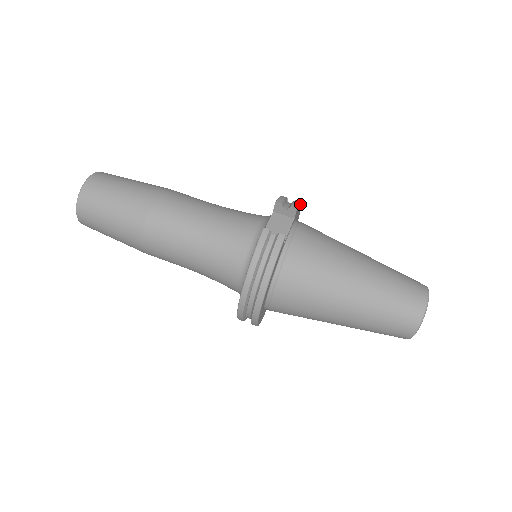
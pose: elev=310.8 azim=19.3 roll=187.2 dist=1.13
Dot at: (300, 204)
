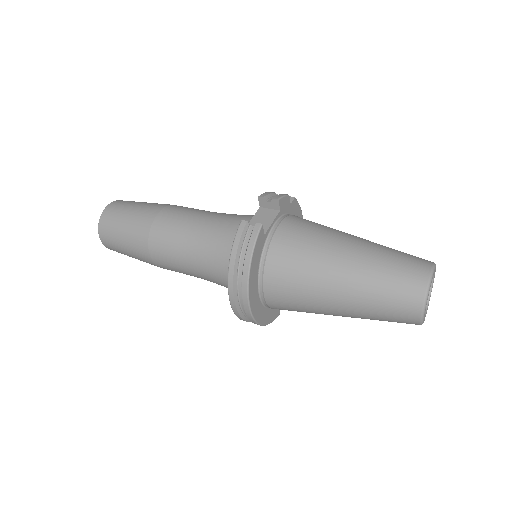
Dot at: (289, 197)
